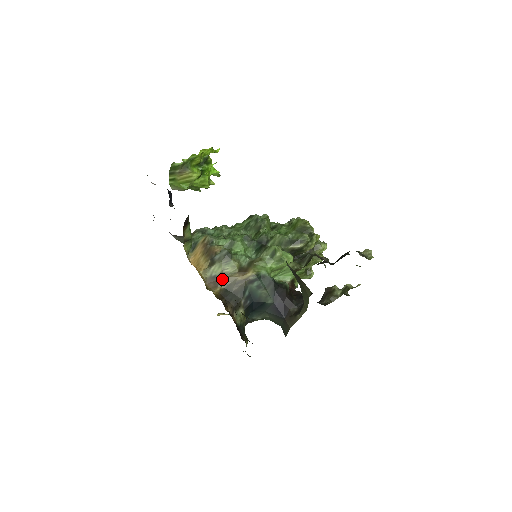
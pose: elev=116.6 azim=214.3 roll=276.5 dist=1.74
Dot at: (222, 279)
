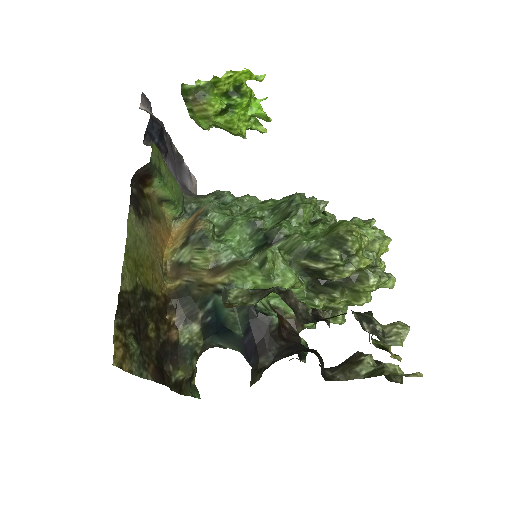
Dot at: (187, 271)
